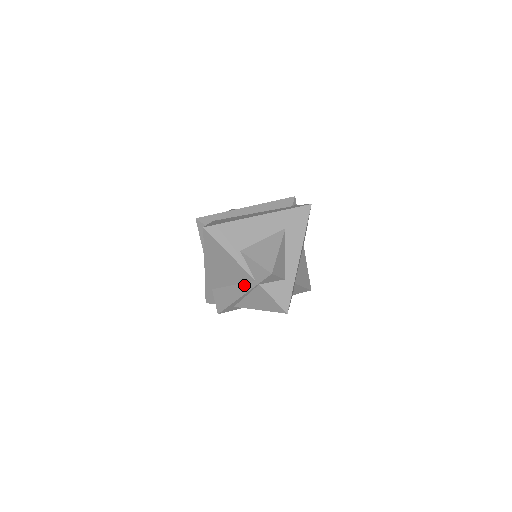
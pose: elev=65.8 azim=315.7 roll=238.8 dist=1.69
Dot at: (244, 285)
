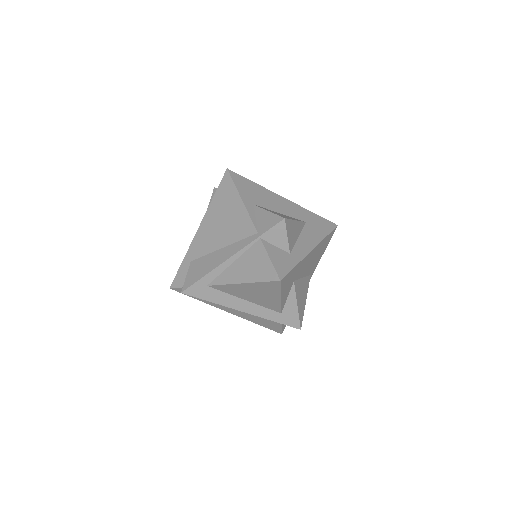
Dot at: (239, 243)
